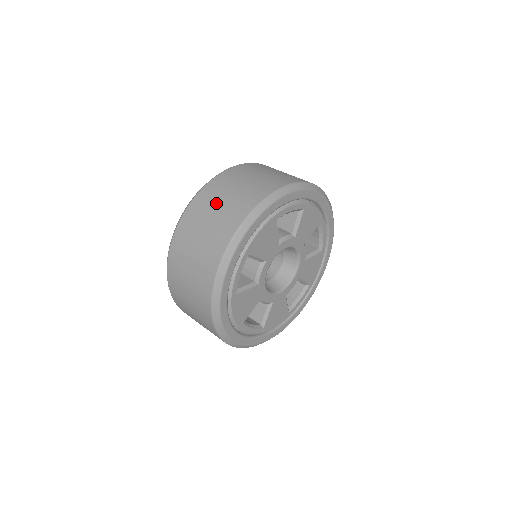
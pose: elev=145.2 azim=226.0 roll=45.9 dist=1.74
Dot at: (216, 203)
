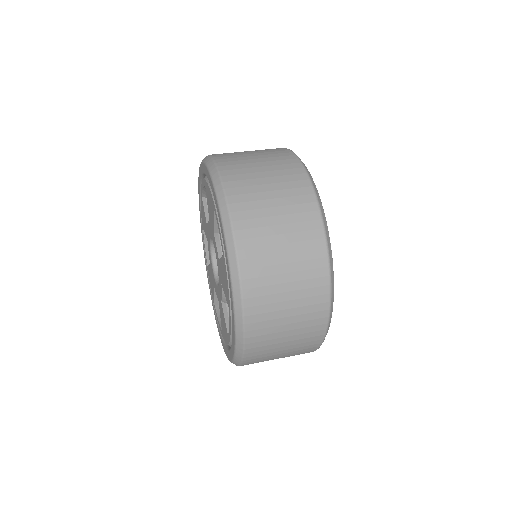
Dot at: (249, 158)
